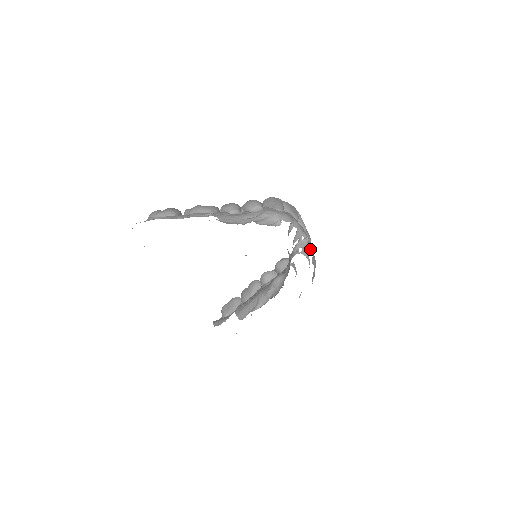
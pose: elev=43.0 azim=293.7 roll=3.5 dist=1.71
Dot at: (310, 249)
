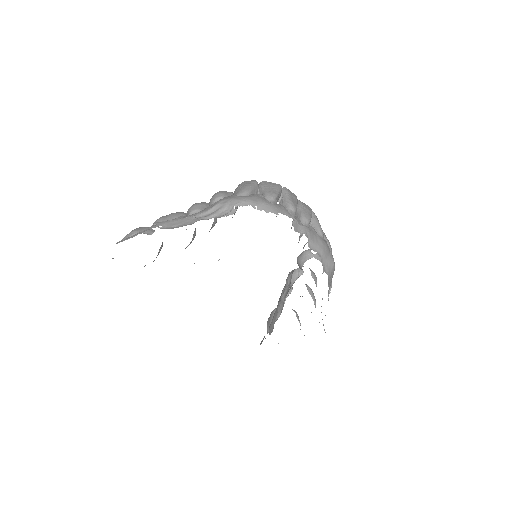
Dot at: (302, 231)
